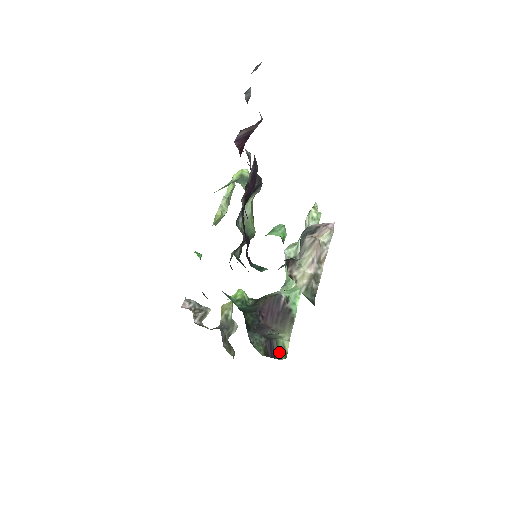
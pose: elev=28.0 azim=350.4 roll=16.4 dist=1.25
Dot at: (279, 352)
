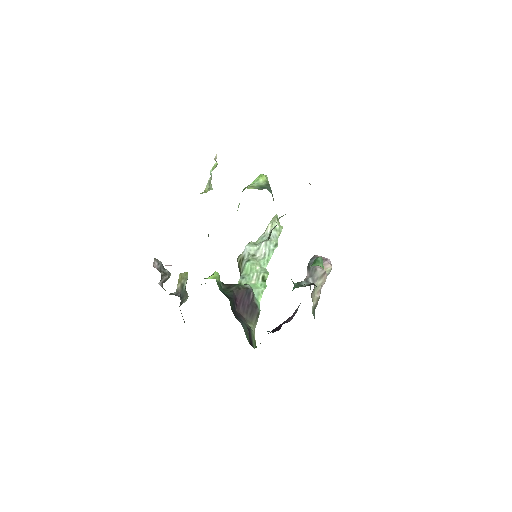
Dot at: (253, 341)
